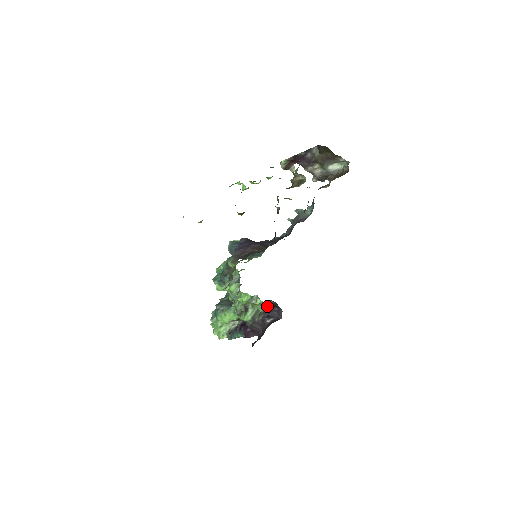
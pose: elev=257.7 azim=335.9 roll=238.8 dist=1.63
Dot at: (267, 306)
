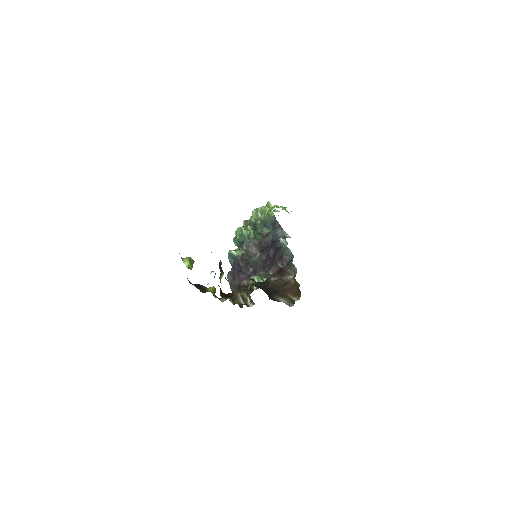
Dot at: occluded
